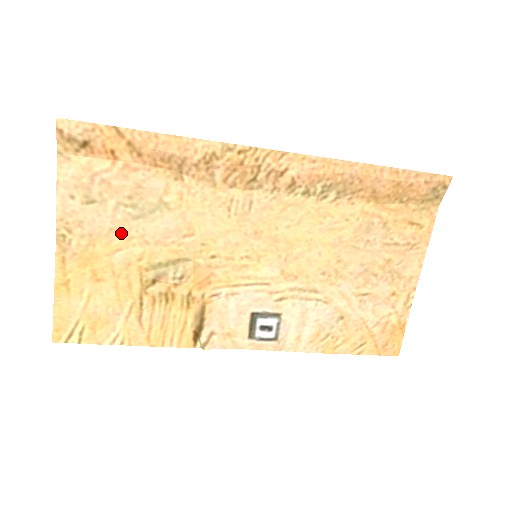
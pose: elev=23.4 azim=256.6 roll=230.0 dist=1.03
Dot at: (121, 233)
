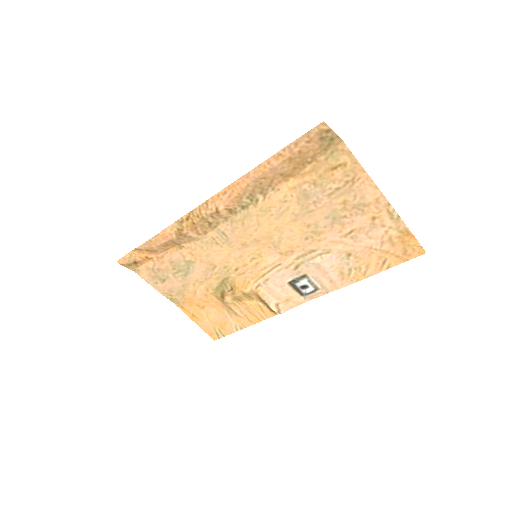
Dot at: (188, 285)
